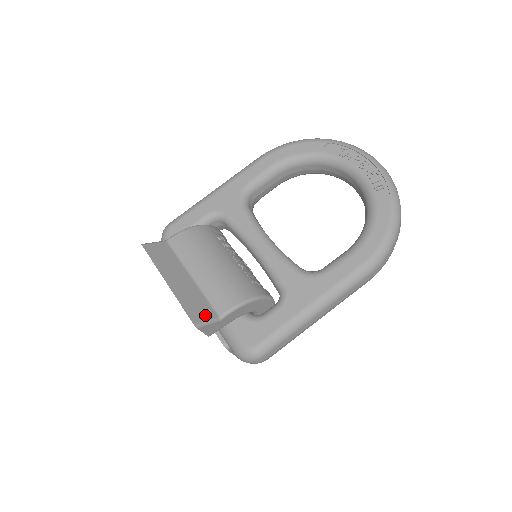
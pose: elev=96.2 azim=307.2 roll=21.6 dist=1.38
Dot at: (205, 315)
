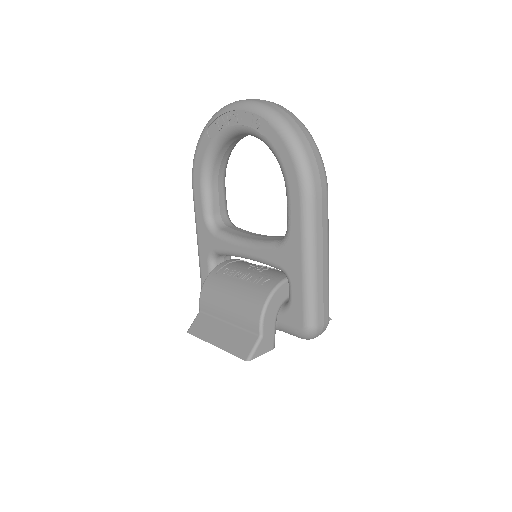
Dot at: (249, 345)
